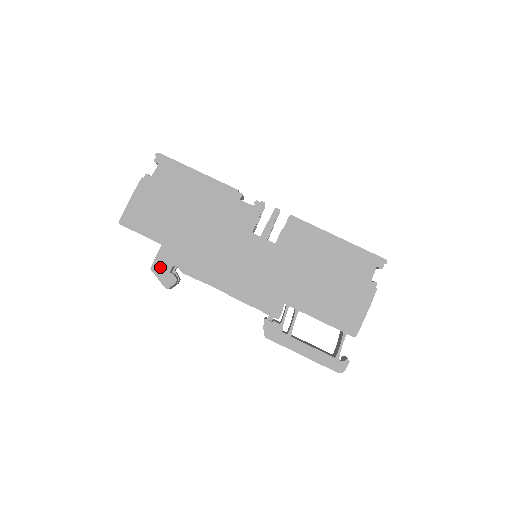
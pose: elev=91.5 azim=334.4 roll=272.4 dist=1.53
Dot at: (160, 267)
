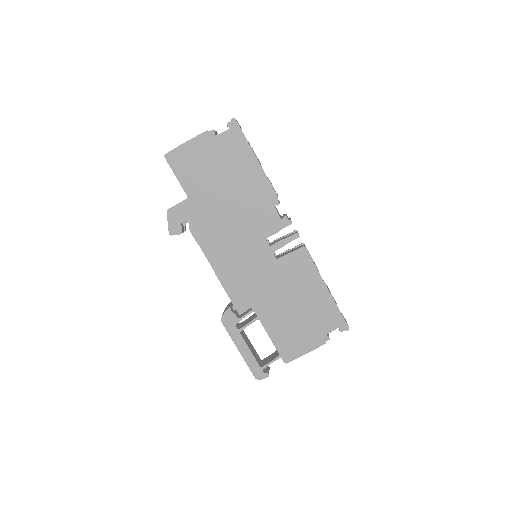
Dot at: (175, 214)
